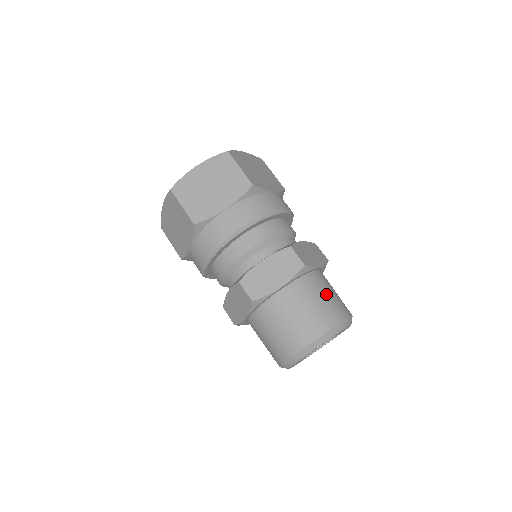
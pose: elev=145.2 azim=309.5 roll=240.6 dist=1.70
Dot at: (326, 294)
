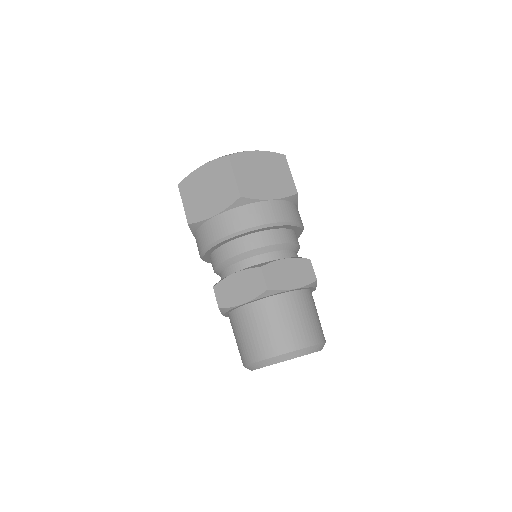
Dot at: (289, 319)
